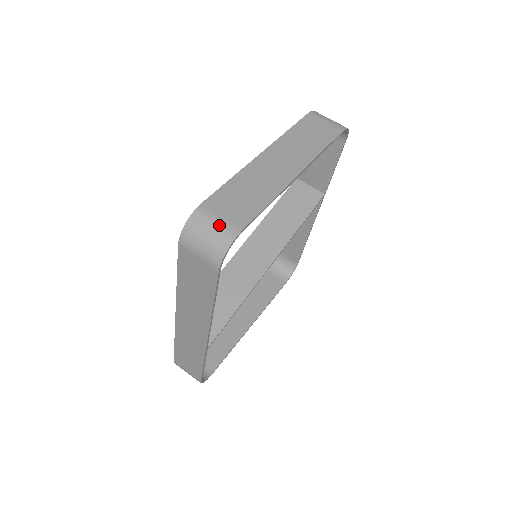
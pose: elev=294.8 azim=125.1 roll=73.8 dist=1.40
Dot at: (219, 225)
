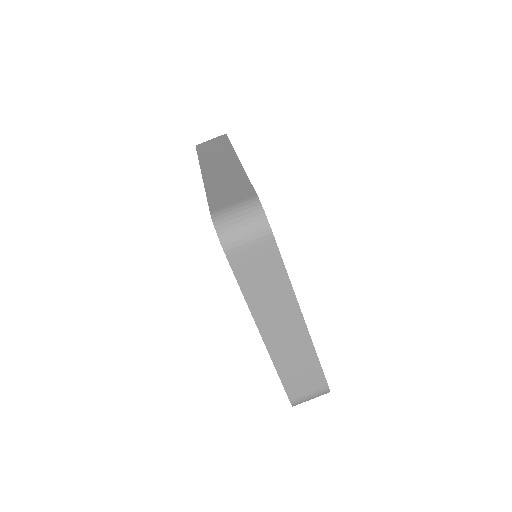
Dot at: (314, 396)
